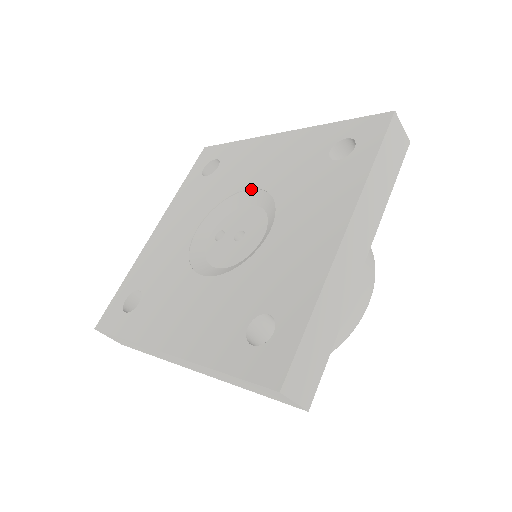
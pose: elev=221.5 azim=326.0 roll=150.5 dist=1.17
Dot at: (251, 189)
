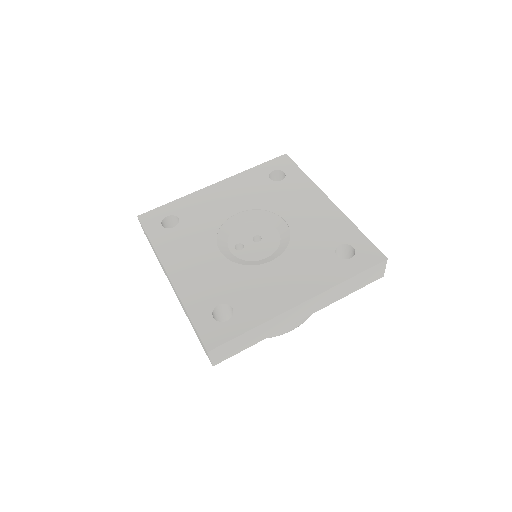
Dot at: (236, 214)
